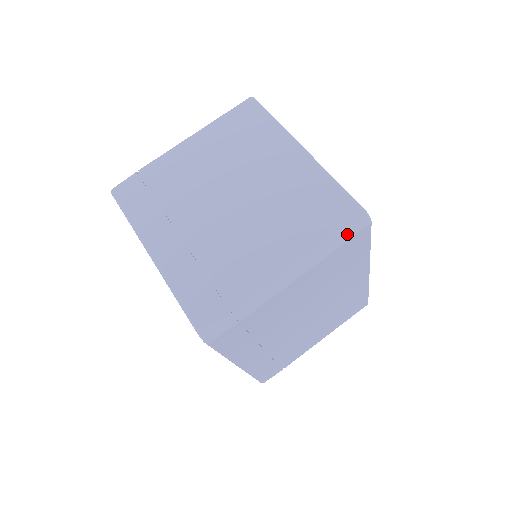
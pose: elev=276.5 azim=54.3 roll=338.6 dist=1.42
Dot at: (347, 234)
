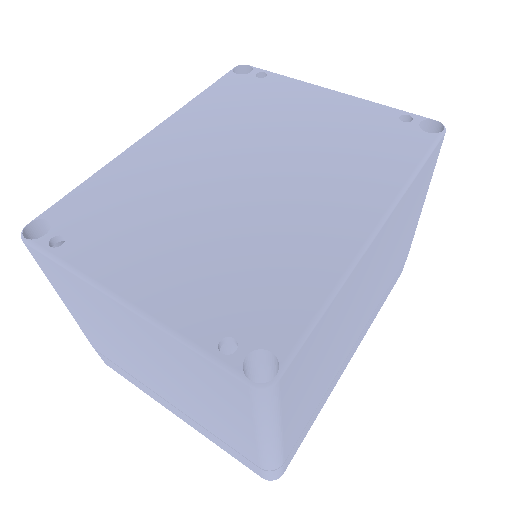
Dot at: (268, 407)
